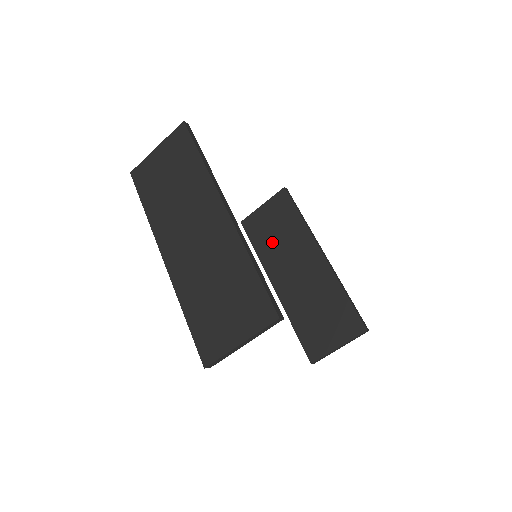
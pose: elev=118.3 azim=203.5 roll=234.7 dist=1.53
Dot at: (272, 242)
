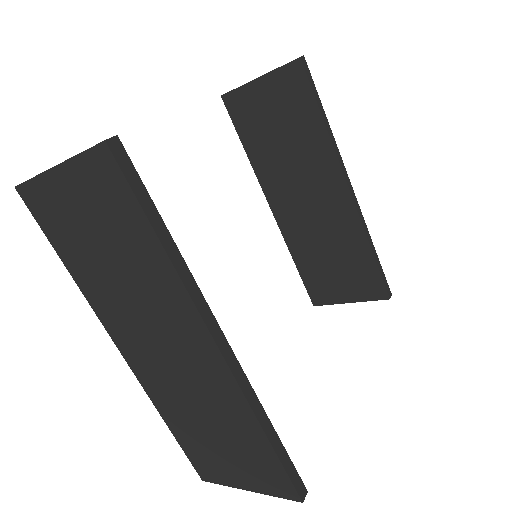
Dot at: (273, 148)
